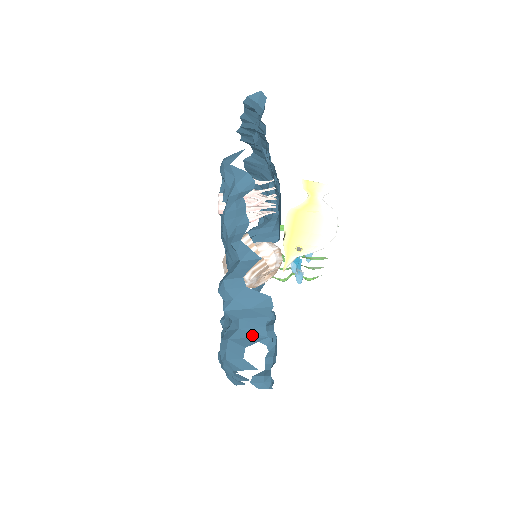
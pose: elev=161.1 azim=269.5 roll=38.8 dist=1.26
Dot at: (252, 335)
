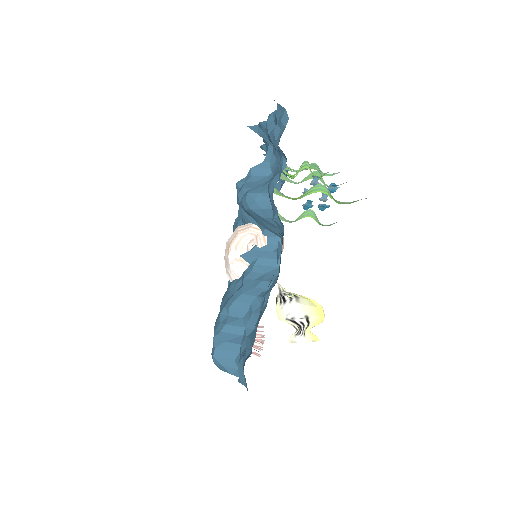
Dot at: occluded
